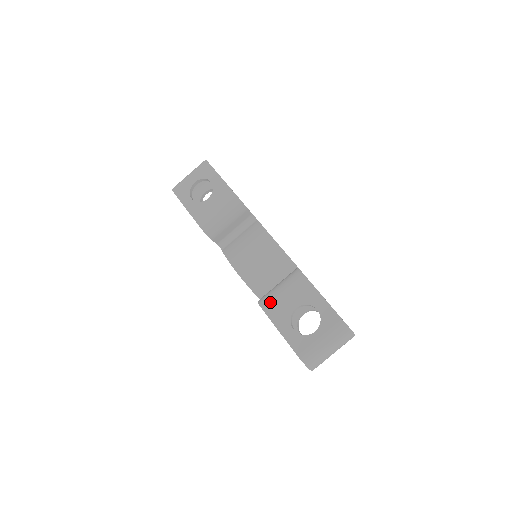
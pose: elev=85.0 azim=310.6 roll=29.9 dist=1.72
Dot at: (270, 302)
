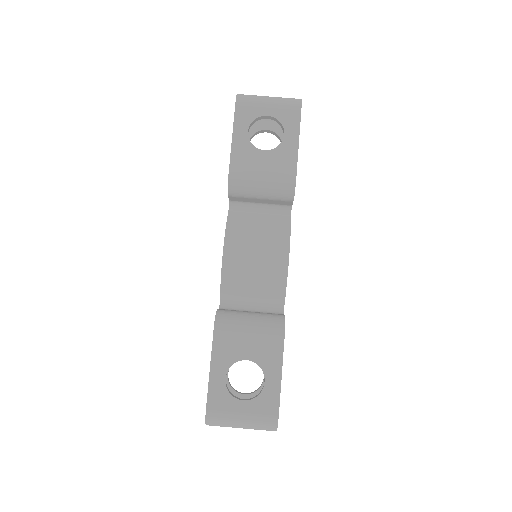
Dot at: (228, 329)
